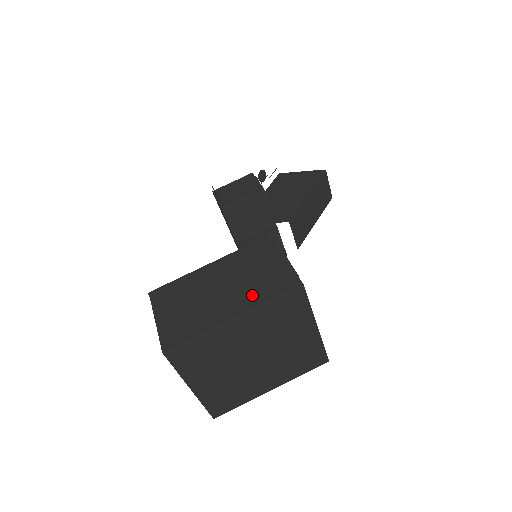
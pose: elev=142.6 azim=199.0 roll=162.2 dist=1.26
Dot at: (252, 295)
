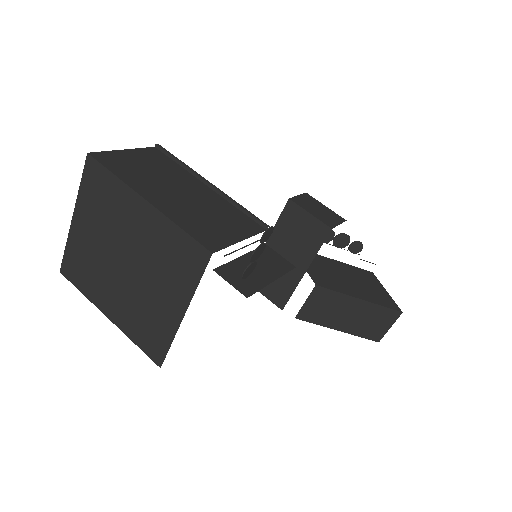
Dot at: (182, 213)
